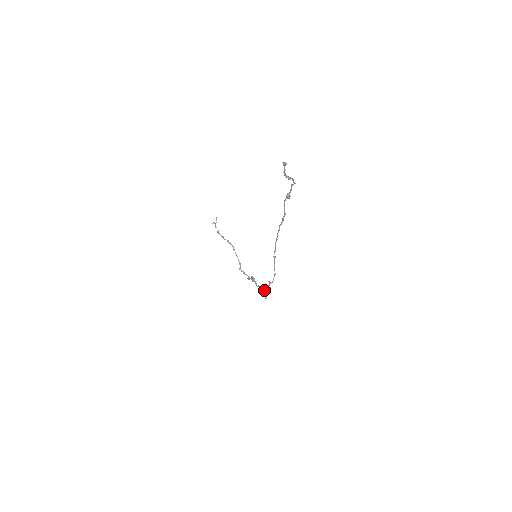
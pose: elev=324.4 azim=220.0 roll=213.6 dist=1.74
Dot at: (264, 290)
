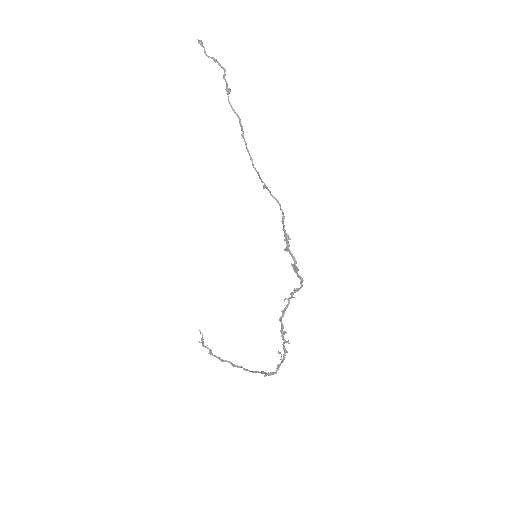
Dot at: (285, 250)
